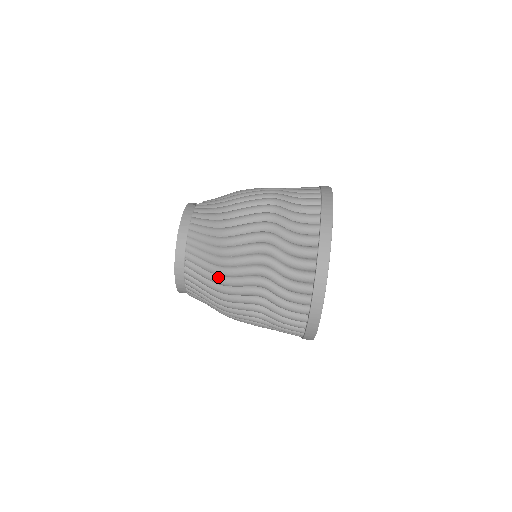
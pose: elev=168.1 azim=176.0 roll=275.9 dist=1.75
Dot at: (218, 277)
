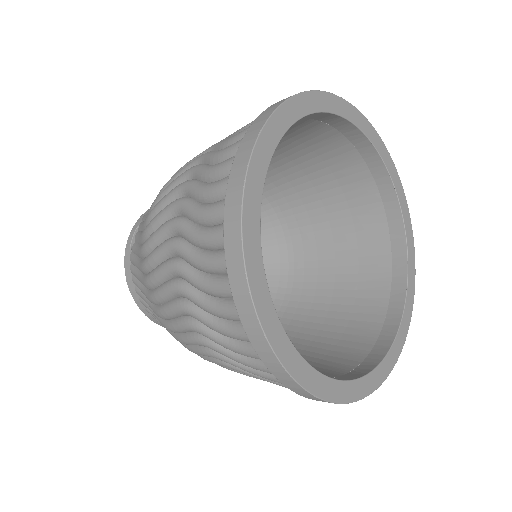
Dot at: occluded
